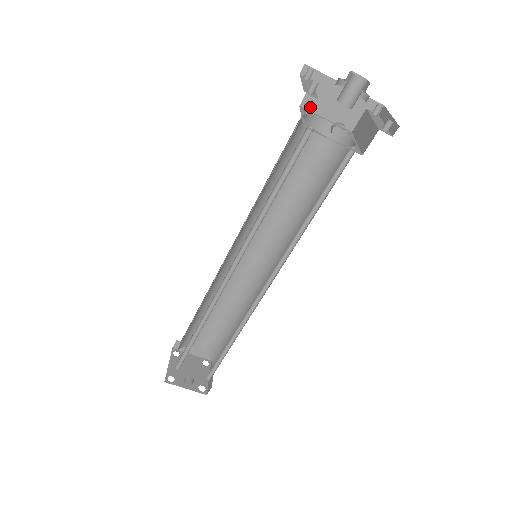
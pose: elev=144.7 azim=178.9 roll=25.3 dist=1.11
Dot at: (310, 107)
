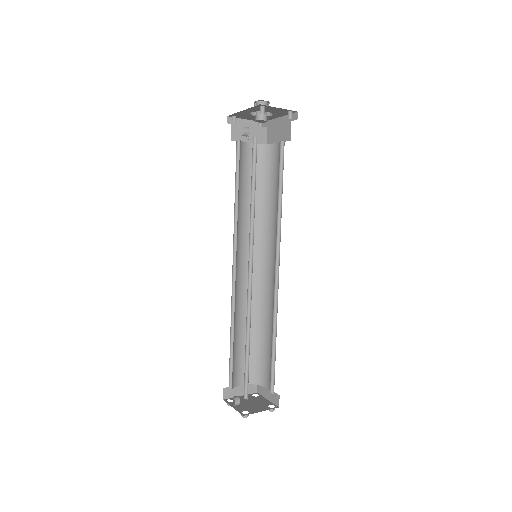
Dot at: (271, 142)
